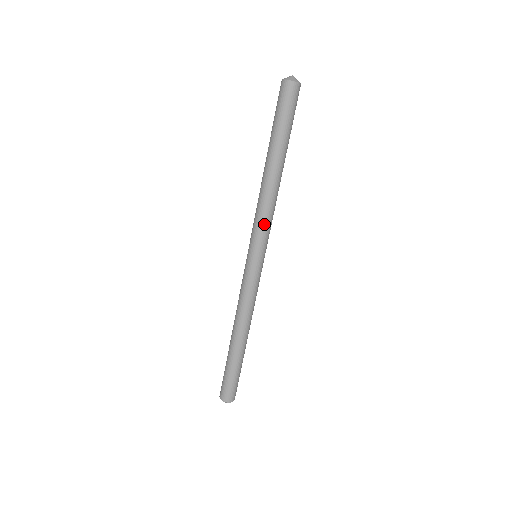
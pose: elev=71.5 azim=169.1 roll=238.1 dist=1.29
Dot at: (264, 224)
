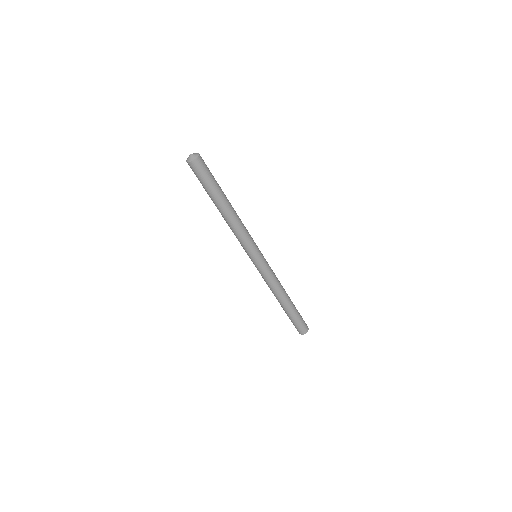
Dot at: (246, 240)
